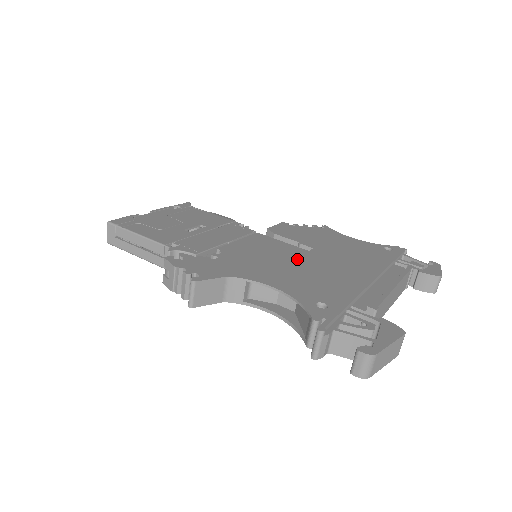
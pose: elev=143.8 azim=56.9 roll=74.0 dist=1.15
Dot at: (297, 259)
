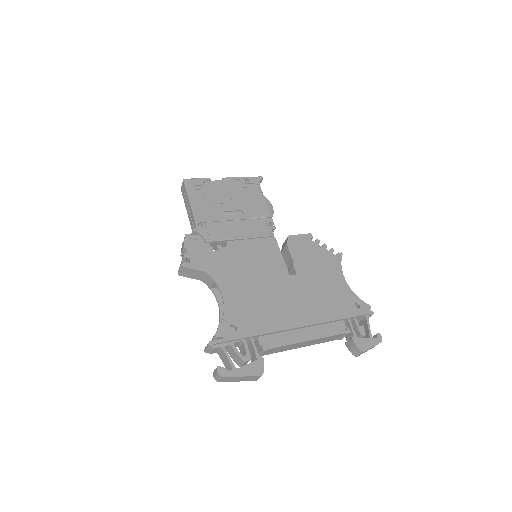
Dot at: (270, 279)
